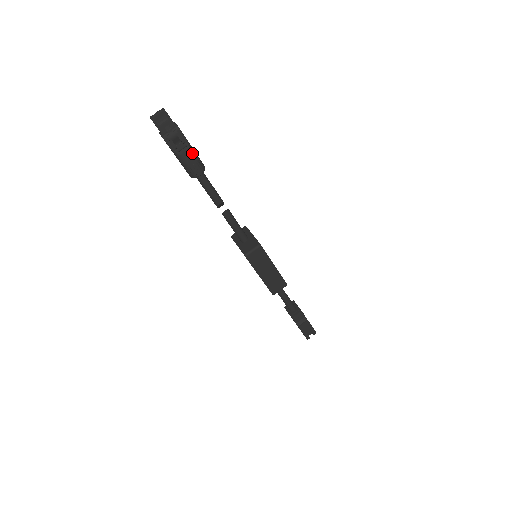
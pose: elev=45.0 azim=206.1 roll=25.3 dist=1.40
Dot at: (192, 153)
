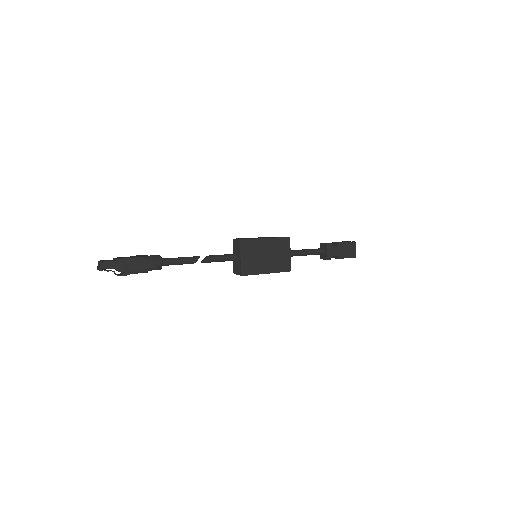
Dot at: occluded
